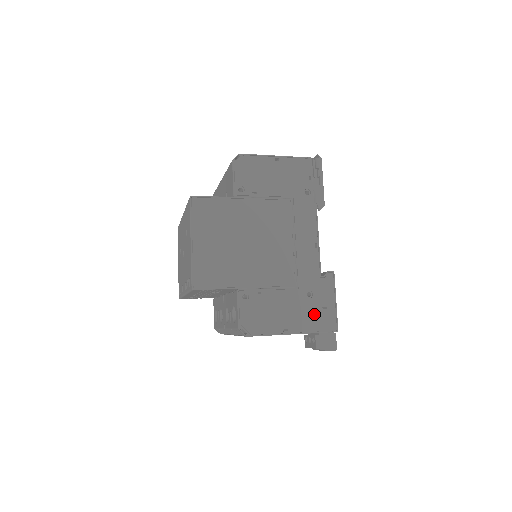
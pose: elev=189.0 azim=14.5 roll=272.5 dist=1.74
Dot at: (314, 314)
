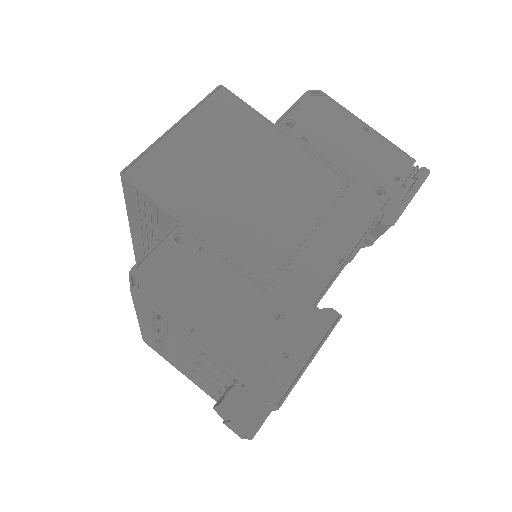
Dot at: (260, 348)
